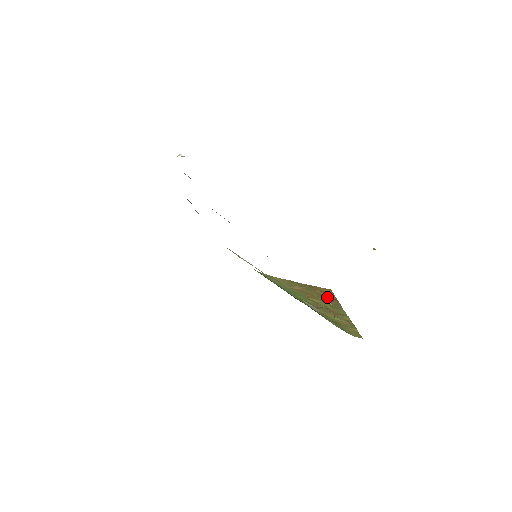
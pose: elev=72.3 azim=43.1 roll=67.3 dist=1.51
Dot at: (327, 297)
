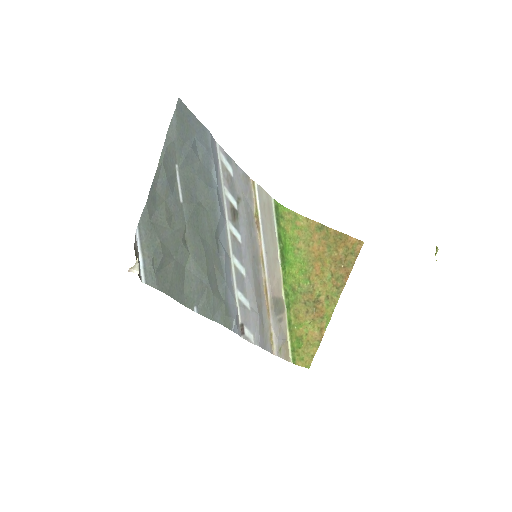
Dot at: (341, 266)
